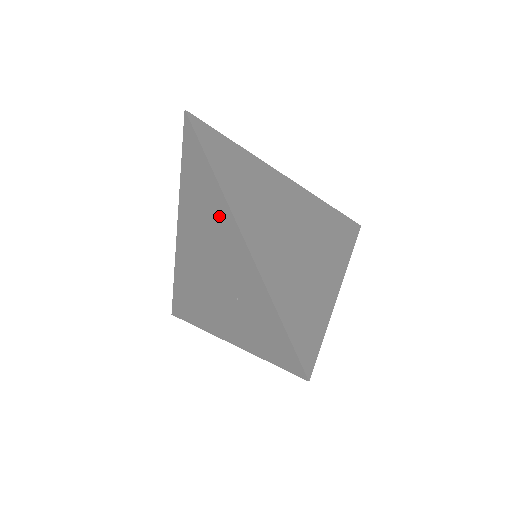
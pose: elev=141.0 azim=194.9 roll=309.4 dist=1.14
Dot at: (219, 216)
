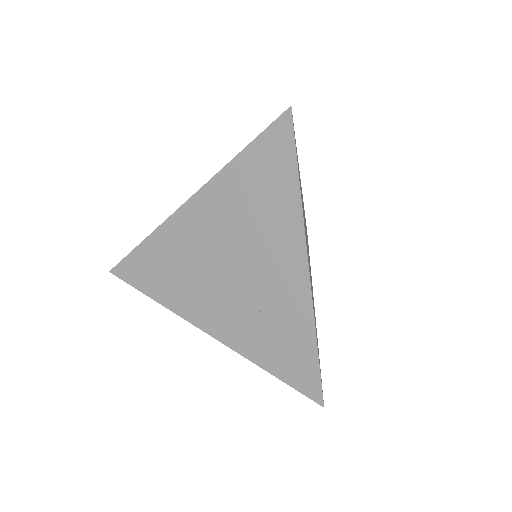
Dot at: (281, 232)
